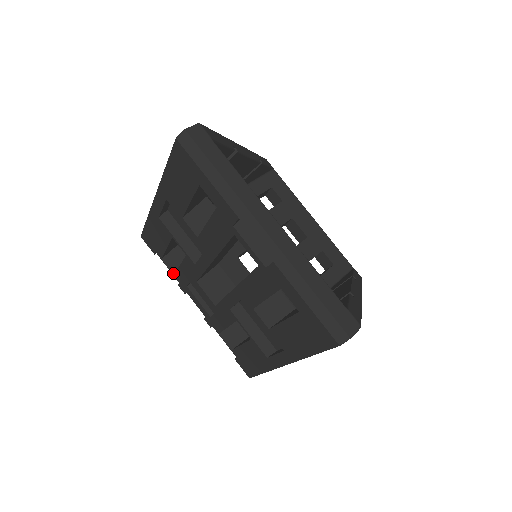
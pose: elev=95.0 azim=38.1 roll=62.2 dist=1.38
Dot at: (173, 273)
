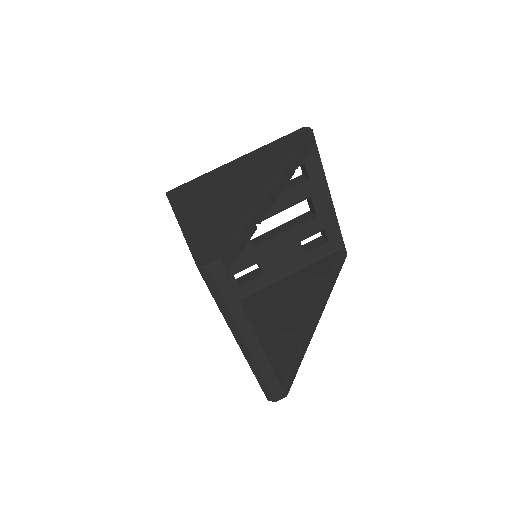
Dot at: occluded
